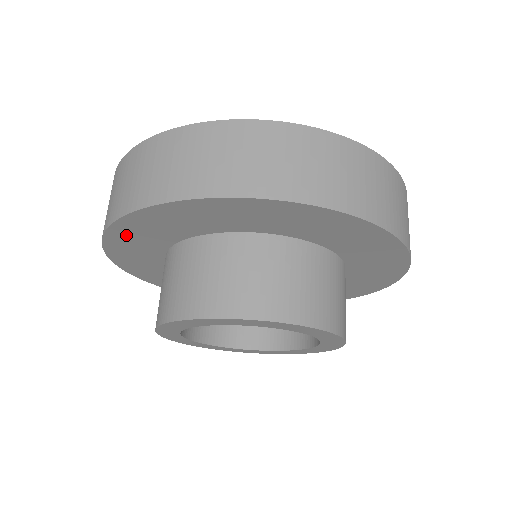
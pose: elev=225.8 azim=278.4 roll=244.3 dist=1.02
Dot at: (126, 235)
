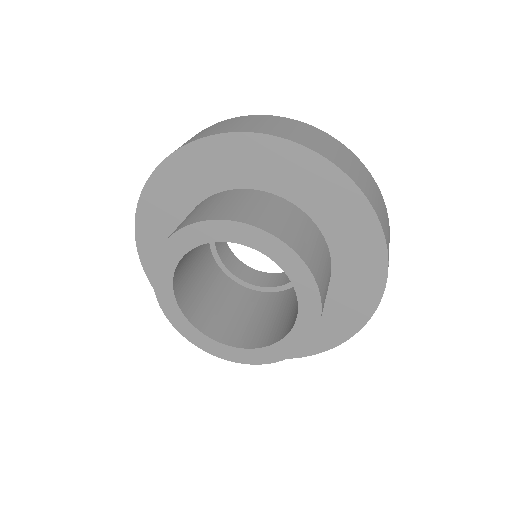
Dot at: (181, 168)
